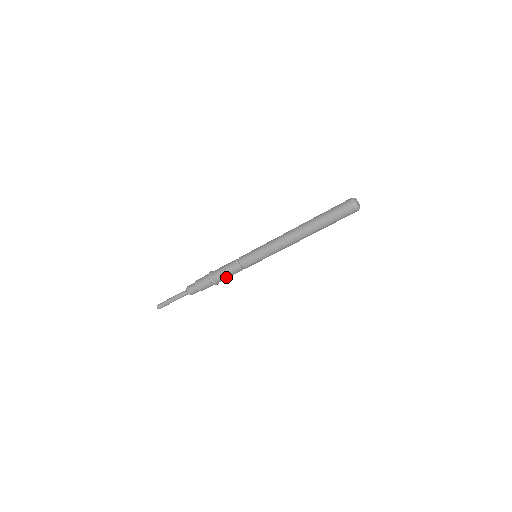
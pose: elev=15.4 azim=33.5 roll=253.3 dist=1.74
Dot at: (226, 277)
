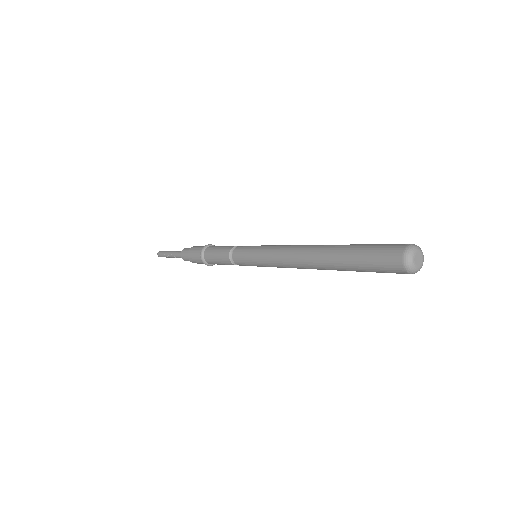
Dot at: occluded
